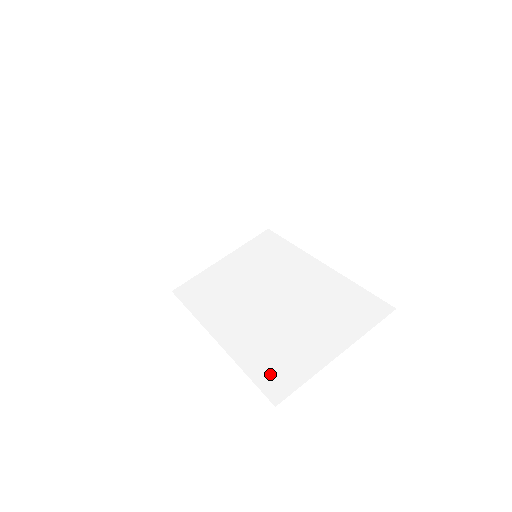
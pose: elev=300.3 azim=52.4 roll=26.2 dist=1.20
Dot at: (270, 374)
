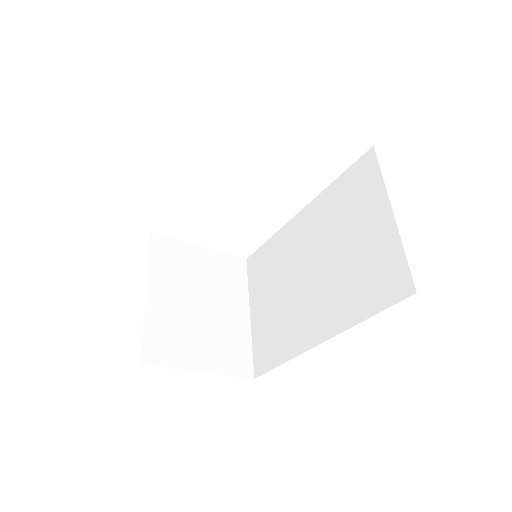
Dot at: (380, 290)
